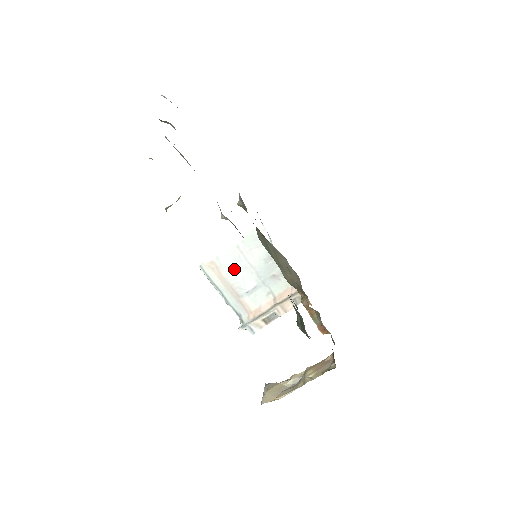
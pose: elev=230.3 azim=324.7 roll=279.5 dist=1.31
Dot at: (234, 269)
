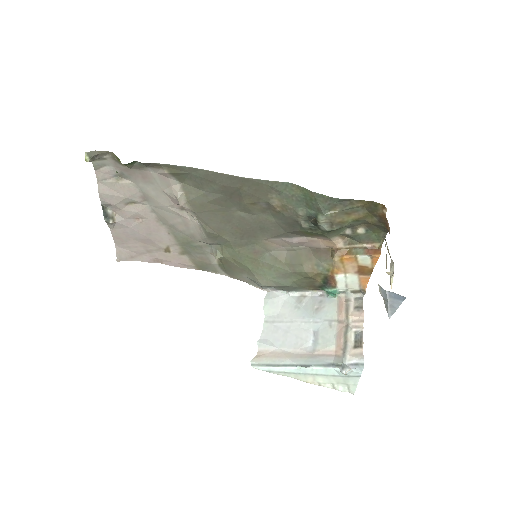
Dot at: (282, 338)
